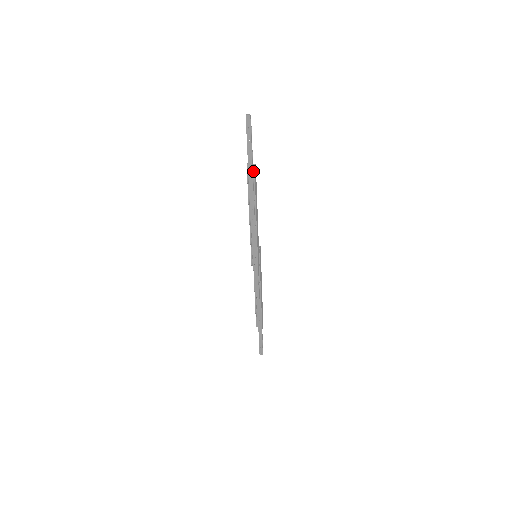
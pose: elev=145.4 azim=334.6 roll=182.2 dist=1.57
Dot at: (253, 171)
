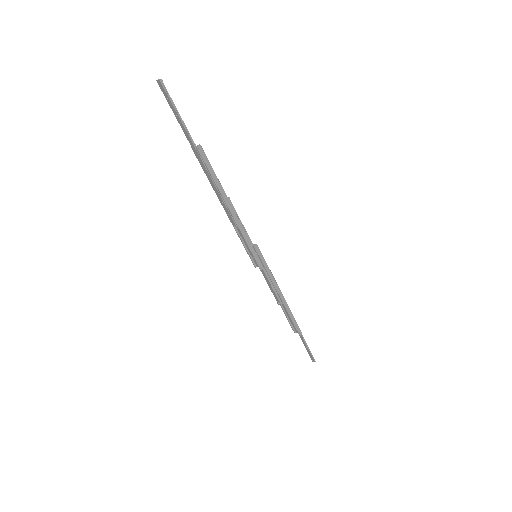
Dot at: (199, 155)
